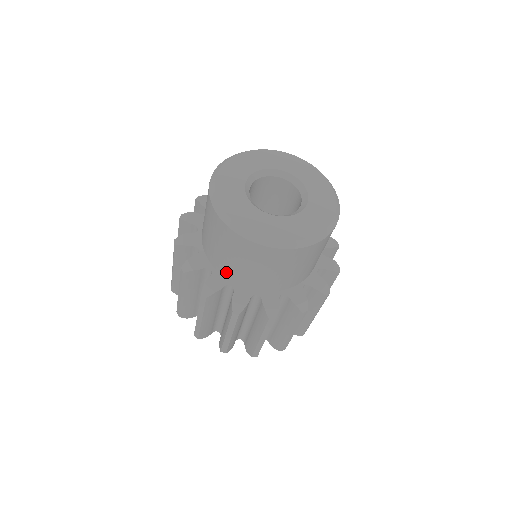
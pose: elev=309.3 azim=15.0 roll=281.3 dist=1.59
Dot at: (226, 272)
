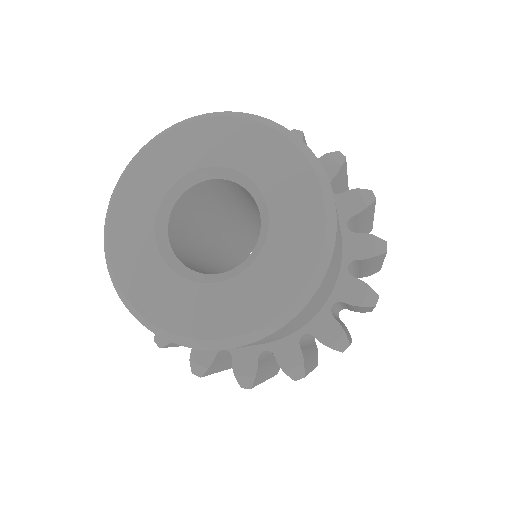
Dot at: occluded
